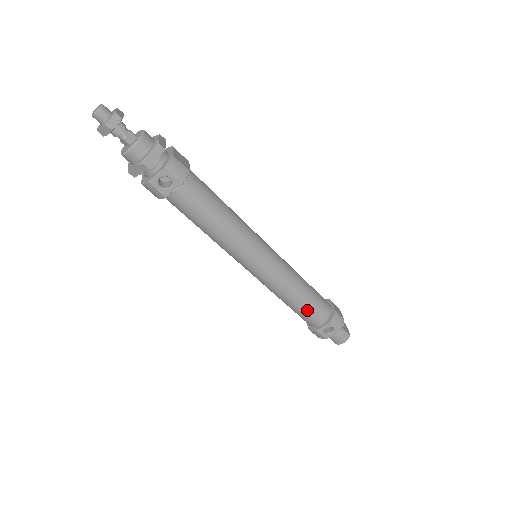
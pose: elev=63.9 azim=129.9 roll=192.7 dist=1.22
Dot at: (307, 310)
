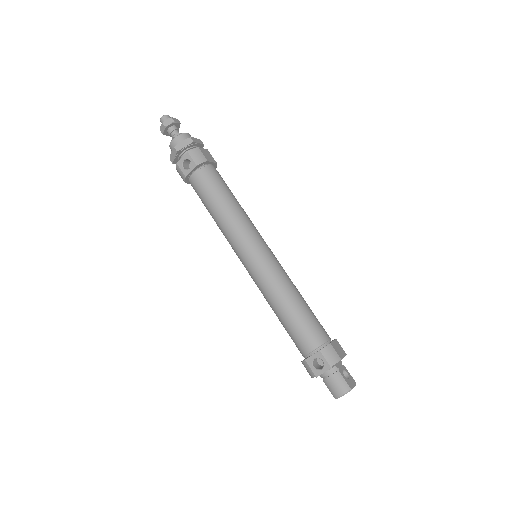
Dot at: (294, 327)
